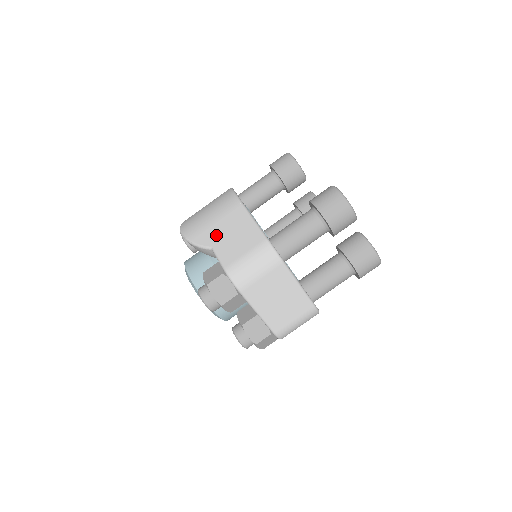
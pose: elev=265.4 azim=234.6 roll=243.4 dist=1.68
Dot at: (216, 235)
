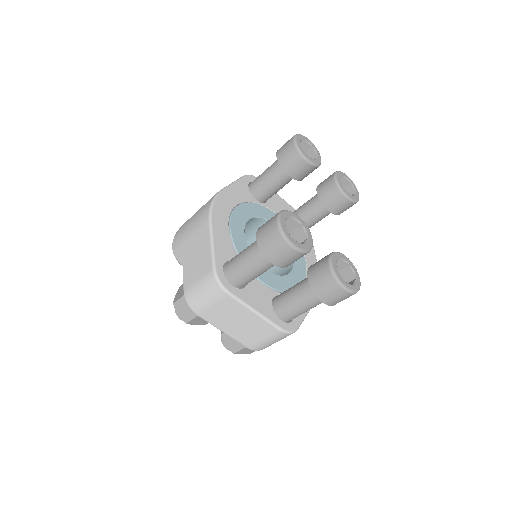
Dot at: (187, 252)
